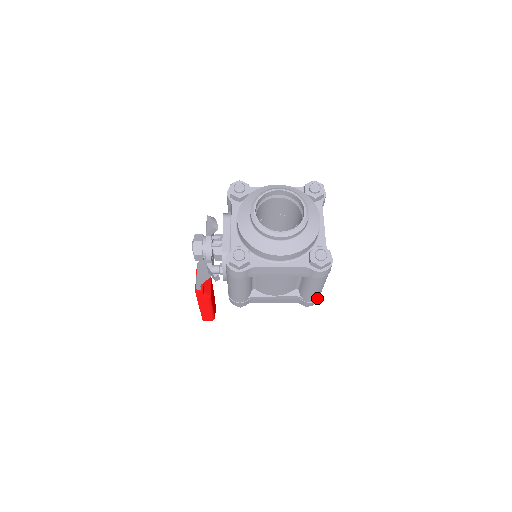
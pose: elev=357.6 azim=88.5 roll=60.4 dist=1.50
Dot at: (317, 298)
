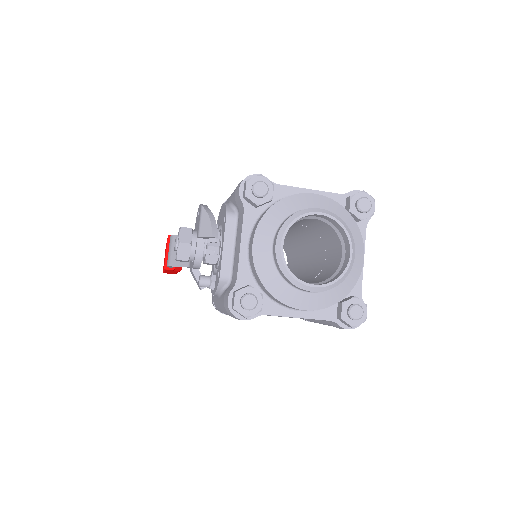
Dot at: occluded
